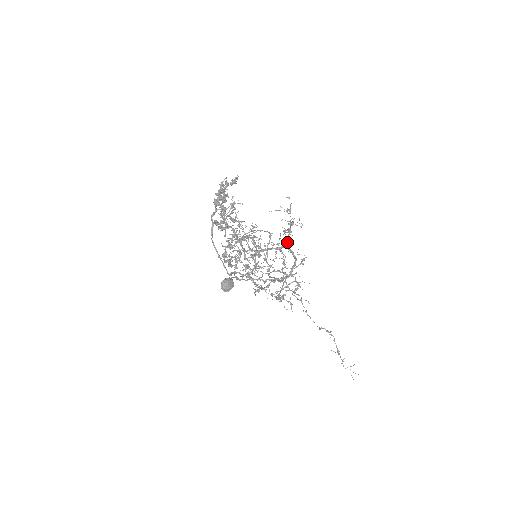
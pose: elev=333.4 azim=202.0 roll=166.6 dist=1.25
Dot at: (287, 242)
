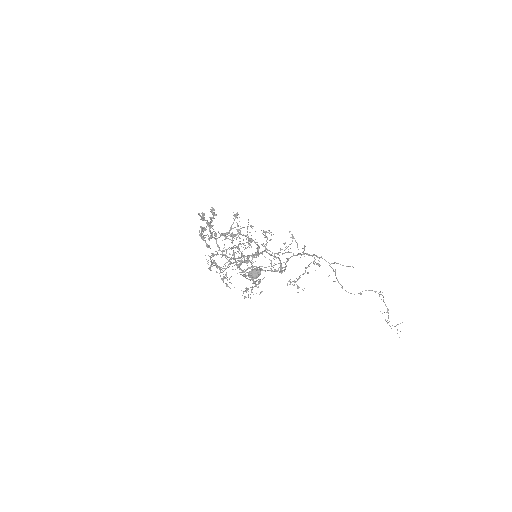
Dot at: (265, 247)
